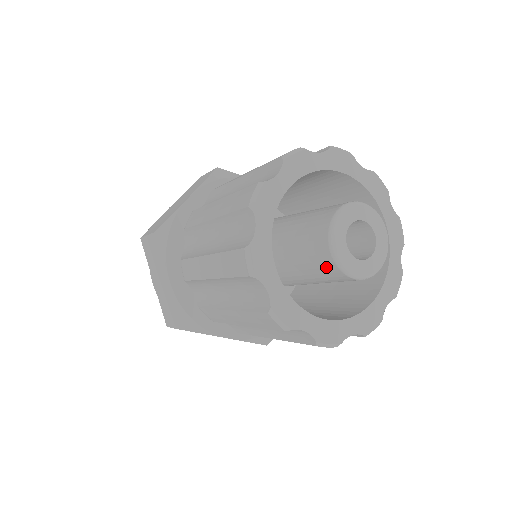
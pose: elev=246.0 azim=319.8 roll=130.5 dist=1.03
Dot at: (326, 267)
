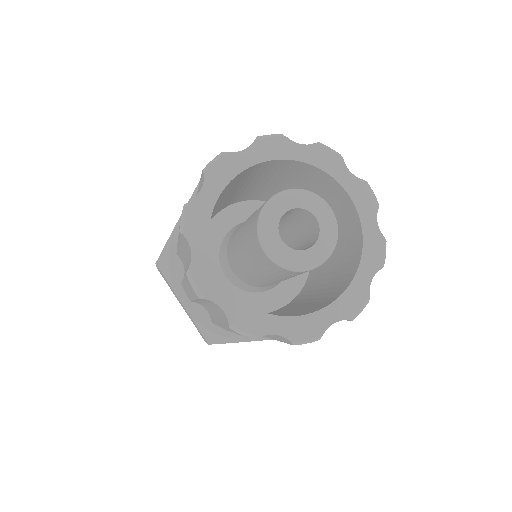
Dot at: (272, 267)
